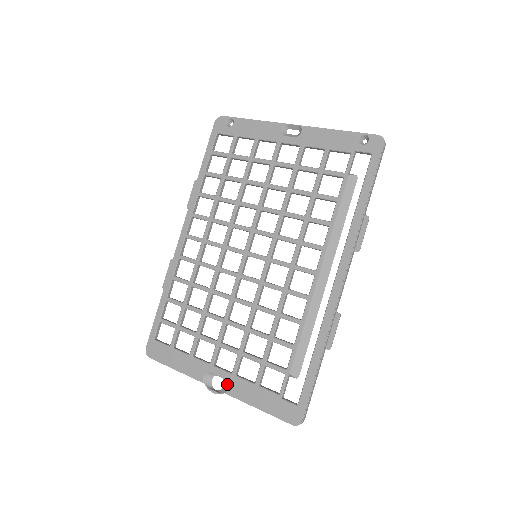
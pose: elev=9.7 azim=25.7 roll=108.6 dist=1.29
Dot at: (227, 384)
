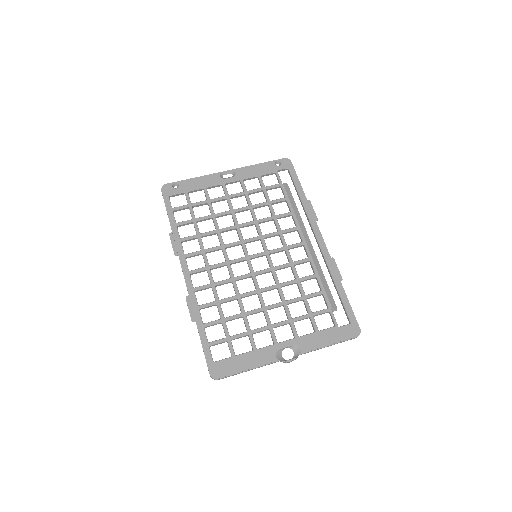
Dot at: (297, 347)
